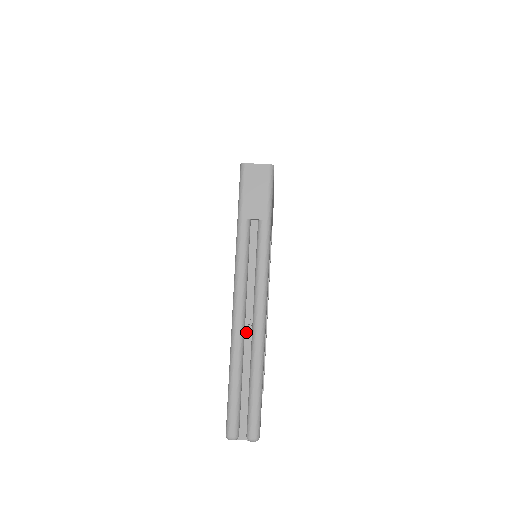
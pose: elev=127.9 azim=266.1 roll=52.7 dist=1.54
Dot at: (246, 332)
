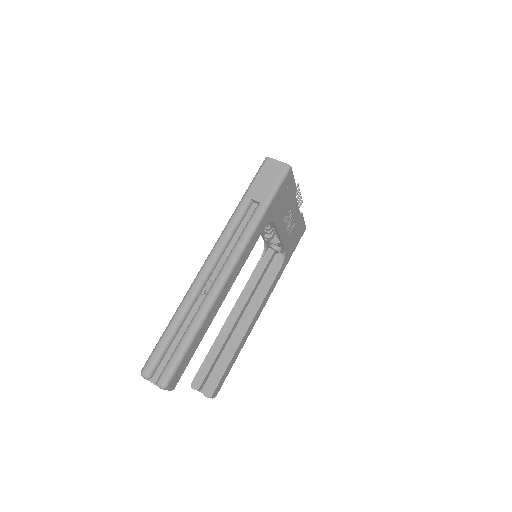
Dot at: (204, 290)
